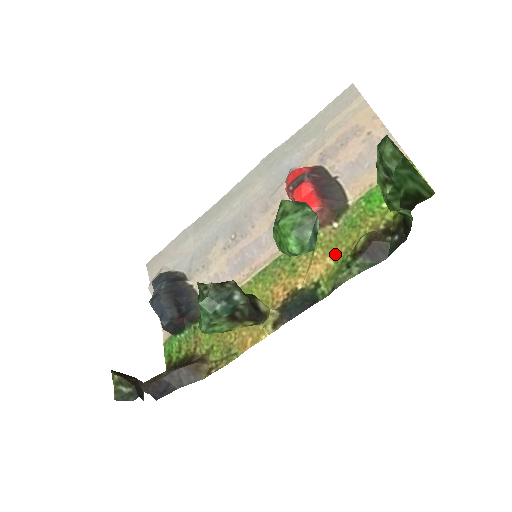
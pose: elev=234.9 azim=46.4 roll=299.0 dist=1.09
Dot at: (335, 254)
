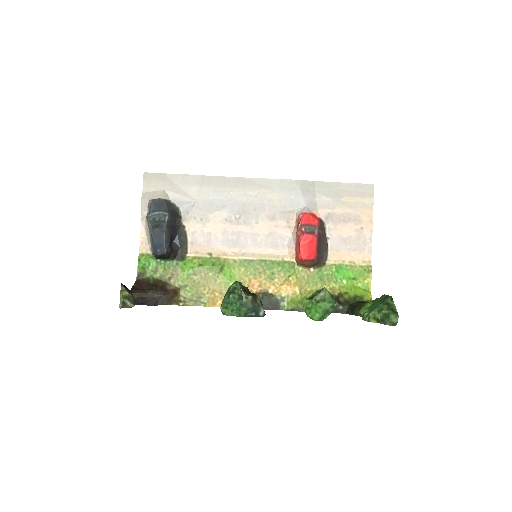
Dot at: (303, 288)
